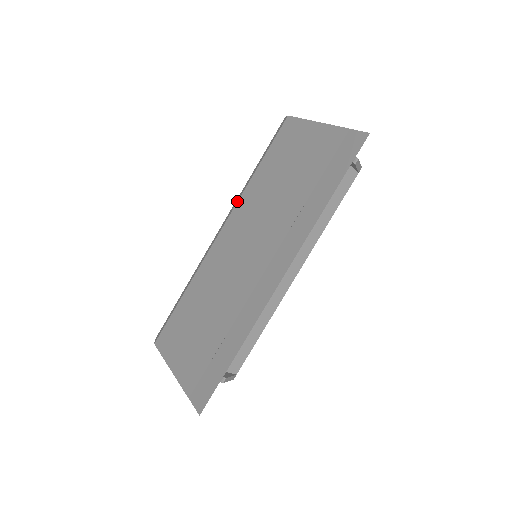
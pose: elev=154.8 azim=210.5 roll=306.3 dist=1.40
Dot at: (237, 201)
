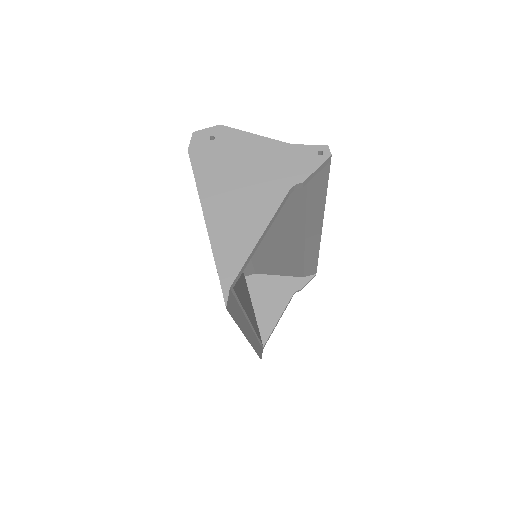
Dot at: occluded
